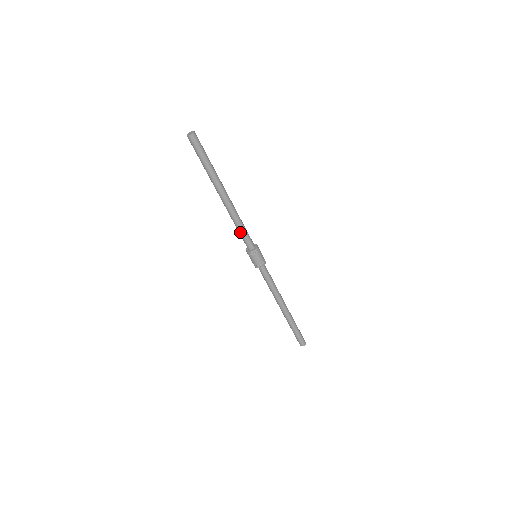
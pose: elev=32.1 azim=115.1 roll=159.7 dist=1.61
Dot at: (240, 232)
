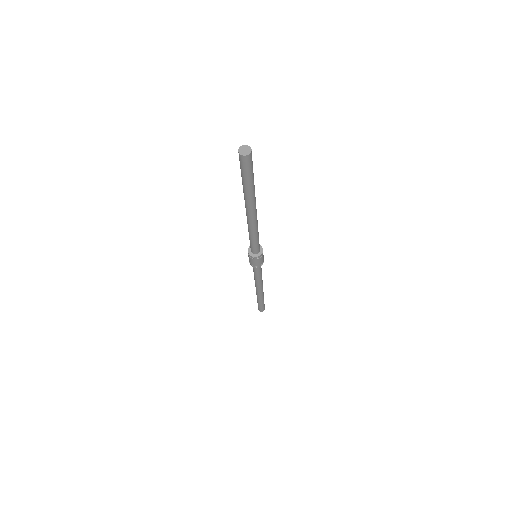
Dot at: (252, 241)
